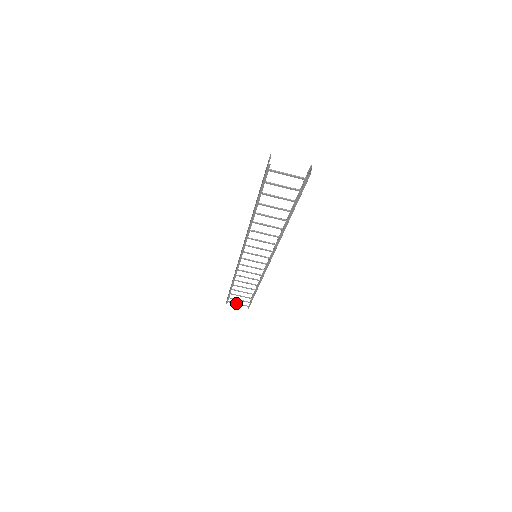
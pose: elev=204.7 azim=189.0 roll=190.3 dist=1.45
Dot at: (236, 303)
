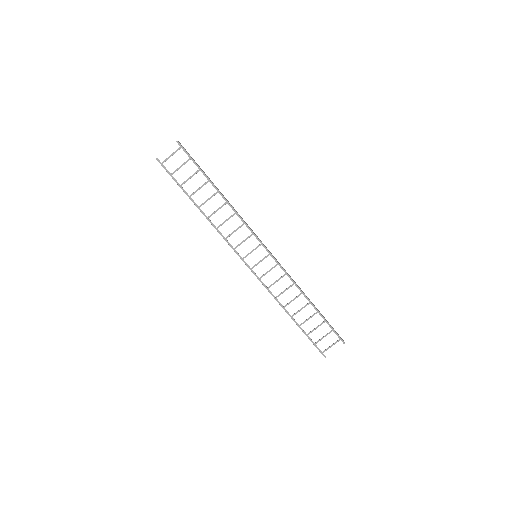
Dot at: (329, 347)
